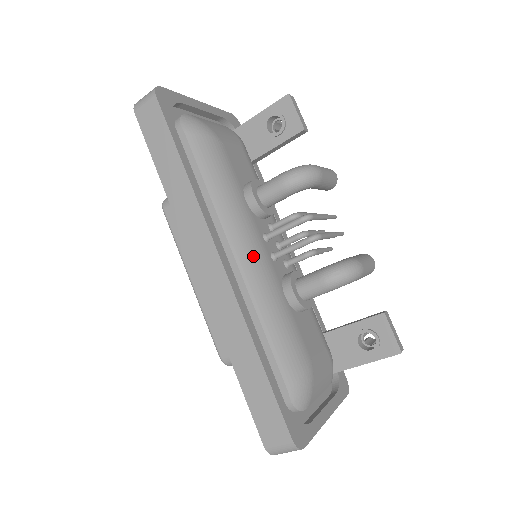
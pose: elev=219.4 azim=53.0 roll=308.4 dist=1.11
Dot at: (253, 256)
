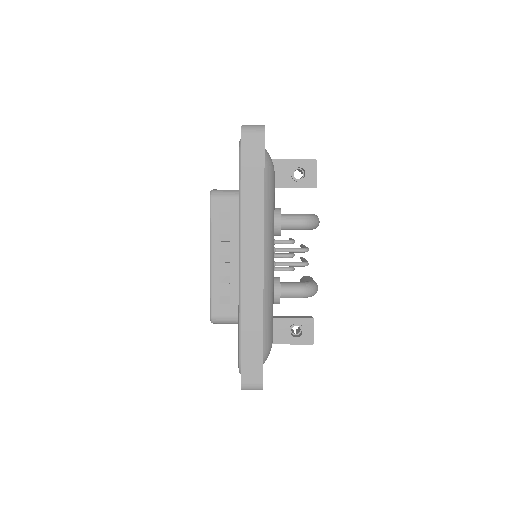
Dot at: (271, 263)
